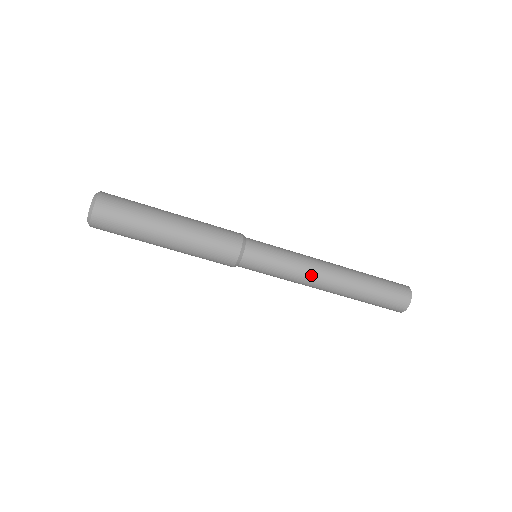
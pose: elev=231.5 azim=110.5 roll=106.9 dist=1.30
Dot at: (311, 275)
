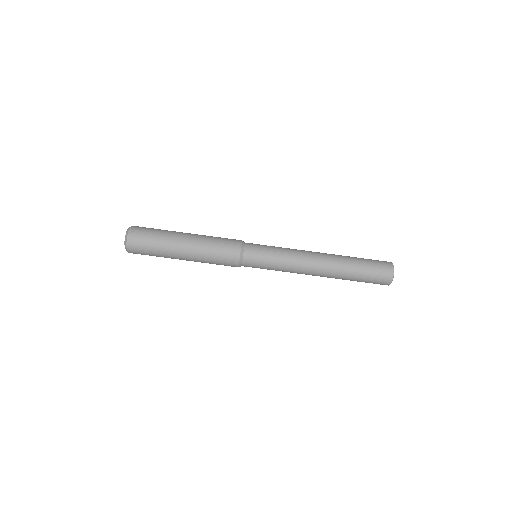
Dot at: (302, 256)
